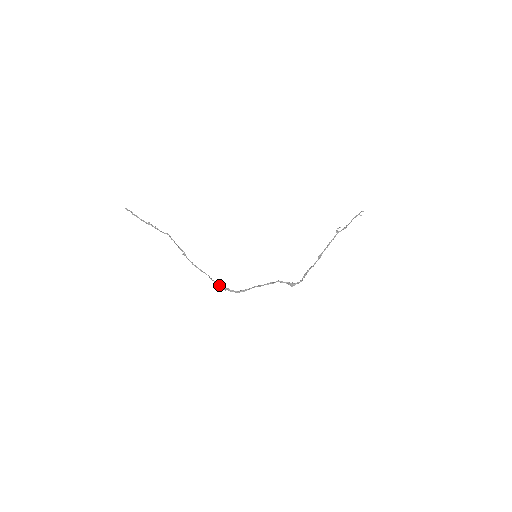
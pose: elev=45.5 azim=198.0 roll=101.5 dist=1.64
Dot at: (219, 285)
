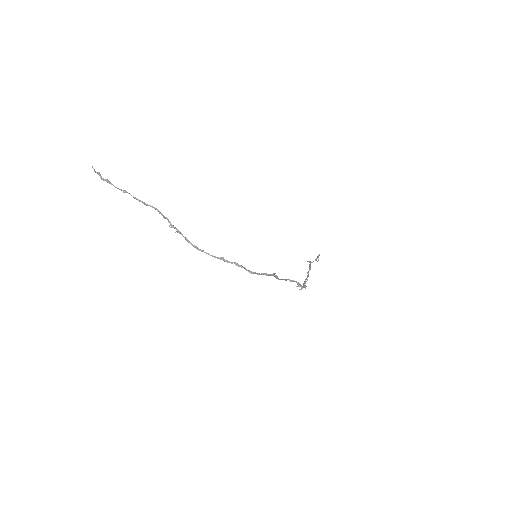
Dot at: (236, 265)
